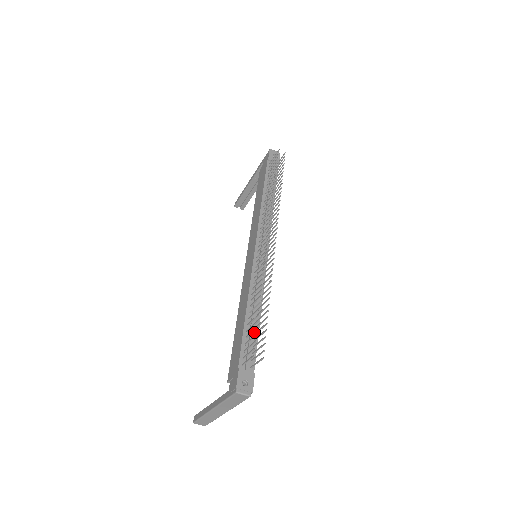
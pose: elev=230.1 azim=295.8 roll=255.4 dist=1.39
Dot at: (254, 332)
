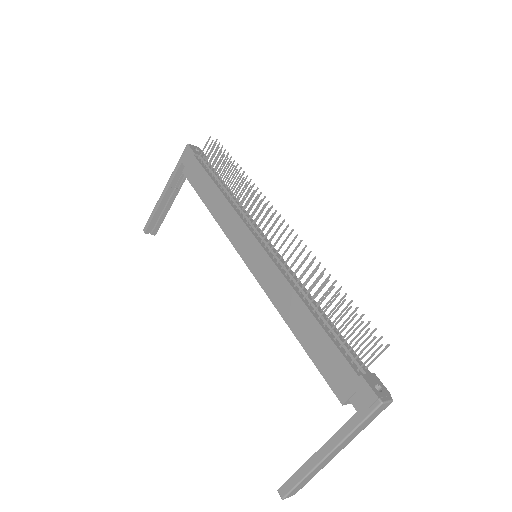
Dot at: (334, 330)
